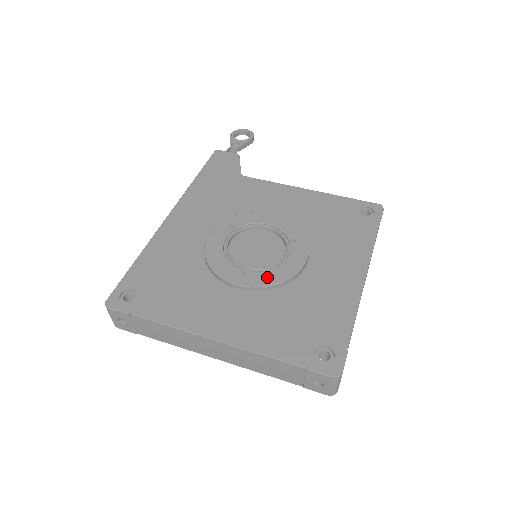
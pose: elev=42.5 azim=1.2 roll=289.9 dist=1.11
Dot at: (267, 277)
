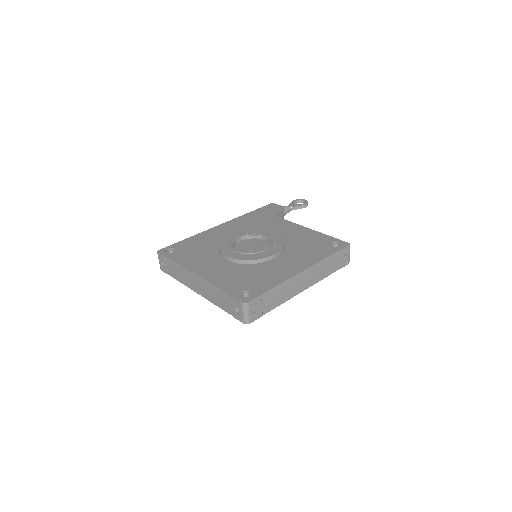
Dot at: (244, 257)
